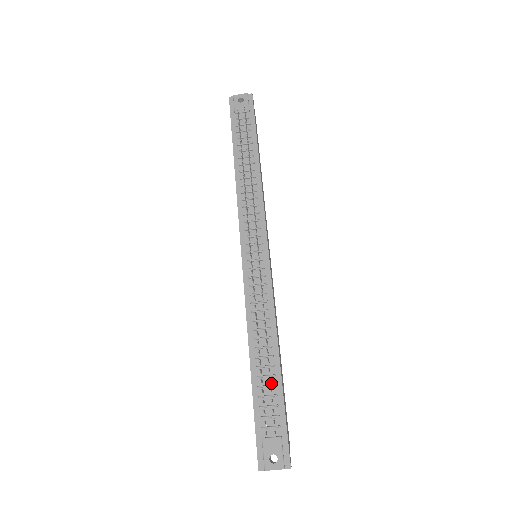
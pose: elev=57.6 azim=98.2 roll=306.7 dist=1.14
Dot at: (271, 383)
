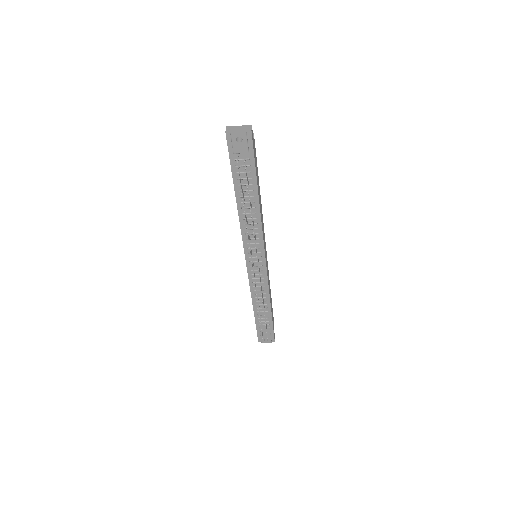
Dot at: (265, 315)
